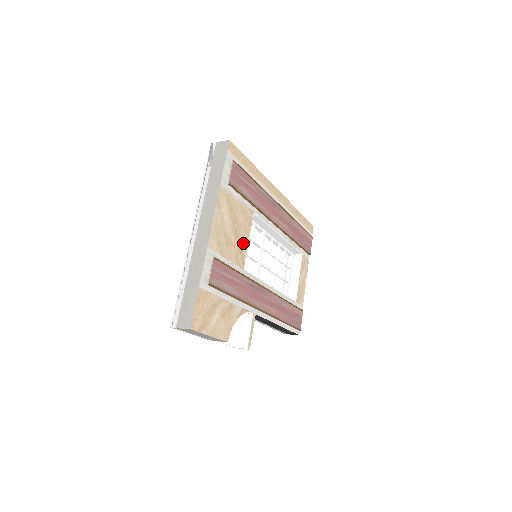
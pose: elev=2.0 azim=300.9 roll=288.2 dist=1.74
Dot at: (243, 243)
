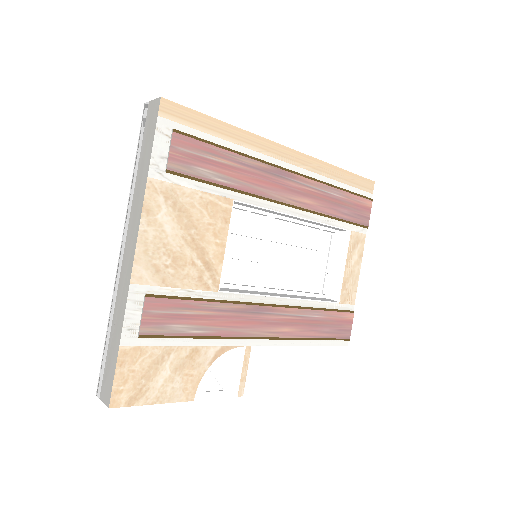
Dot at: (213, 253)
